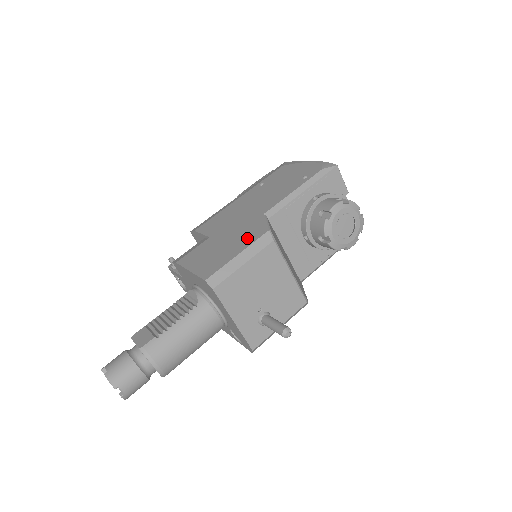
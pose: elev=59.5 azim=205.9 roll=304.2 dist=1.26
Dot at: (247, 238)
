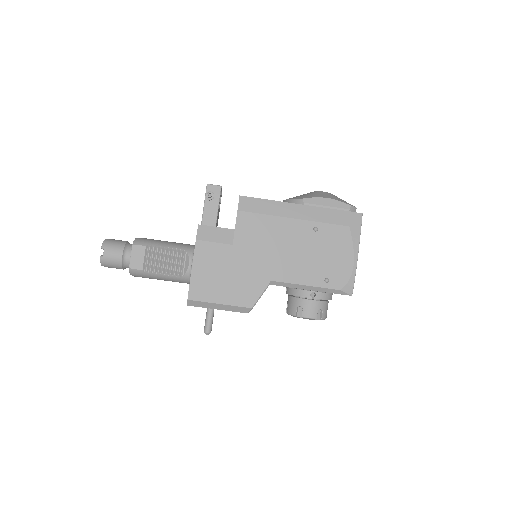
Dot at: (239, 294)
